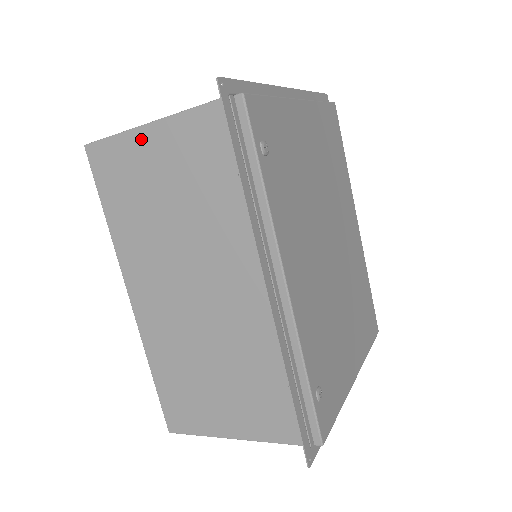
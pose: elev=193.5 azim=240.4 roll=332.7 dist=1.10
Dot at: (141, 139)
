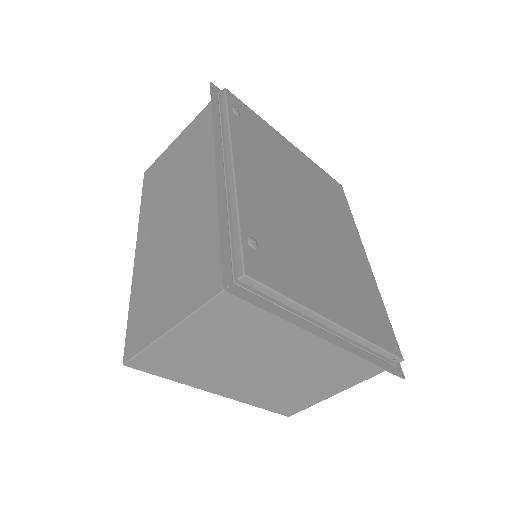
Dot at: (173, 146)
